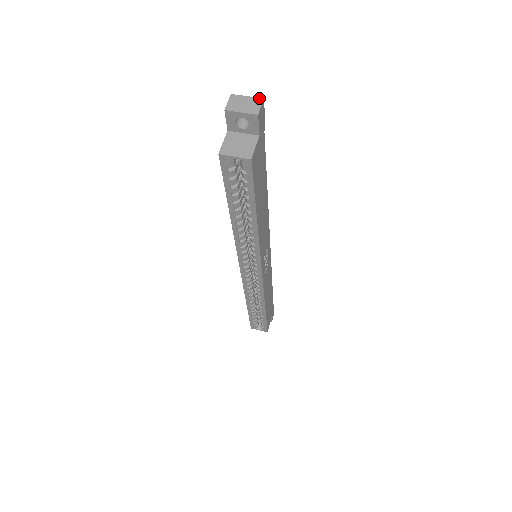
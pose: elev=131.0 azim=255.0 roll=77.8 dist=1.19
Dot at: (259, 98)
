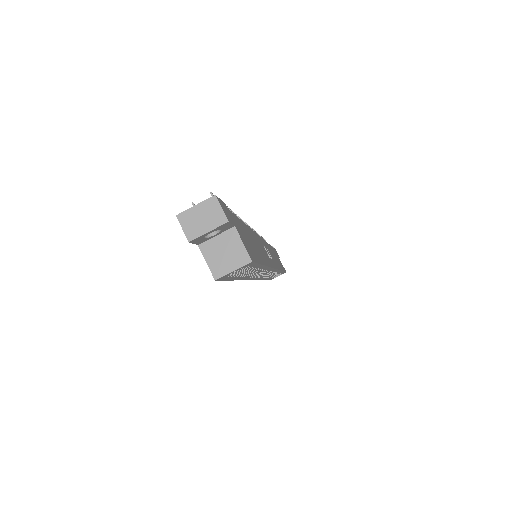
Dot at: (210, 198)
